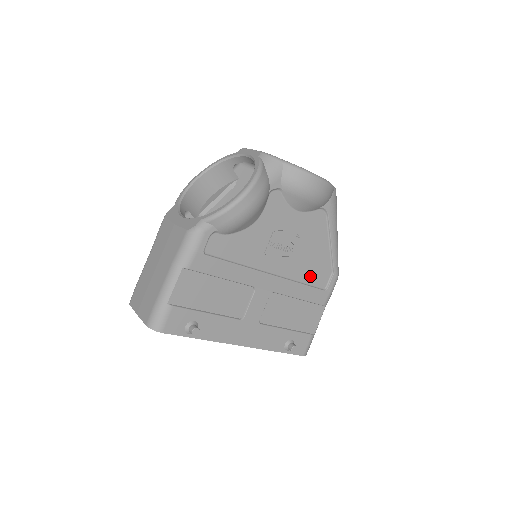
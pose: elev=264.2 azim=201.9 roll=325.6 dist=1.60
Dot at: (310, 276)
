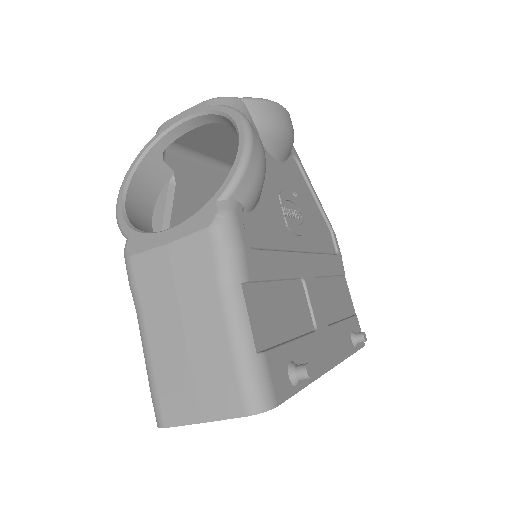
Dot at: (322, 243)
